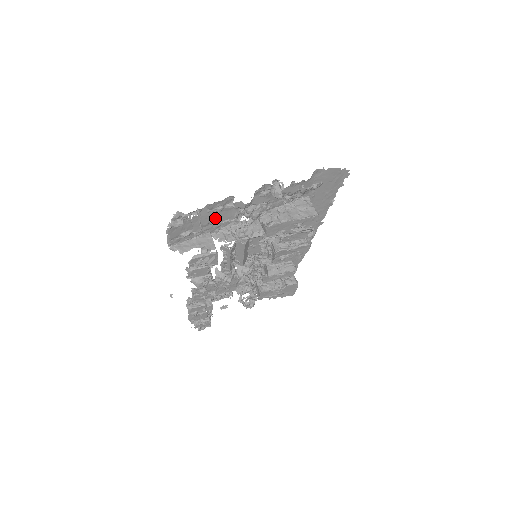
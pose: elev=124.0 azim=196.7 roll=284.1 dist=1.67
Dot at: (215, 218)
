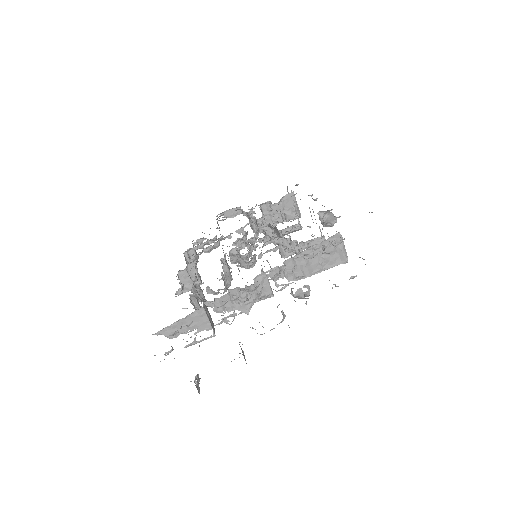
Dot at: occluded
